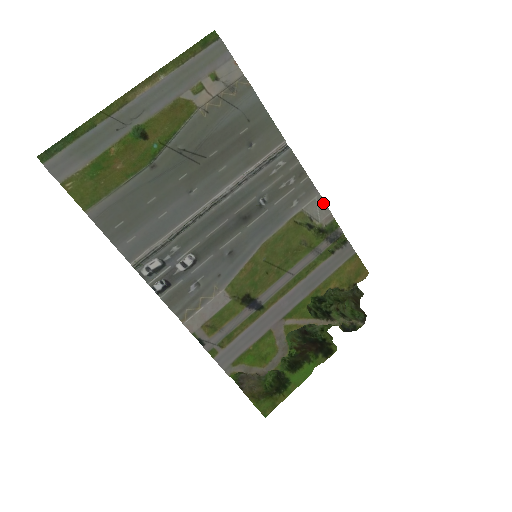
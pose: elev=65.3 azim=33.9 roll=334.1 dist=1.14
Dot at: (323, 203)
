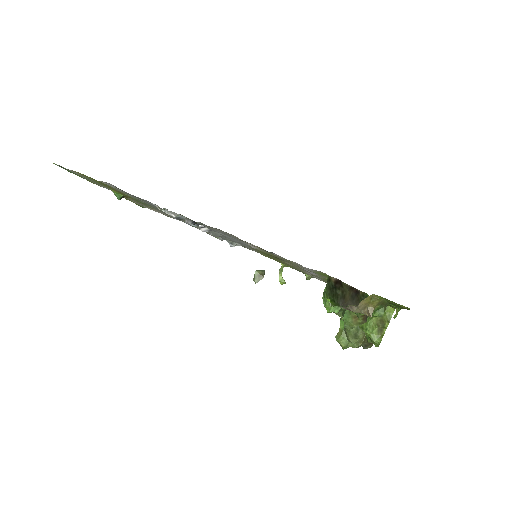
Dot at: occluded
